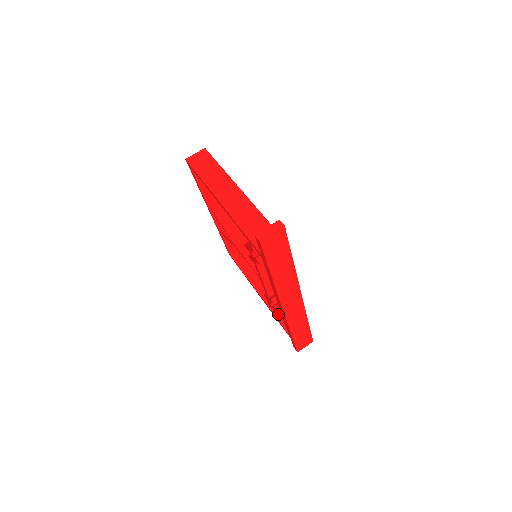
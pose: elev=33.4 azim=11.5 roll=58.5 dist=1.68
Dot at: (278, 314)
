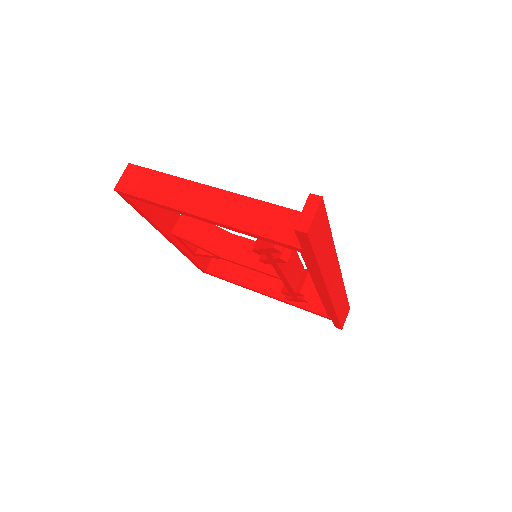
Dot at: (302, 303)
